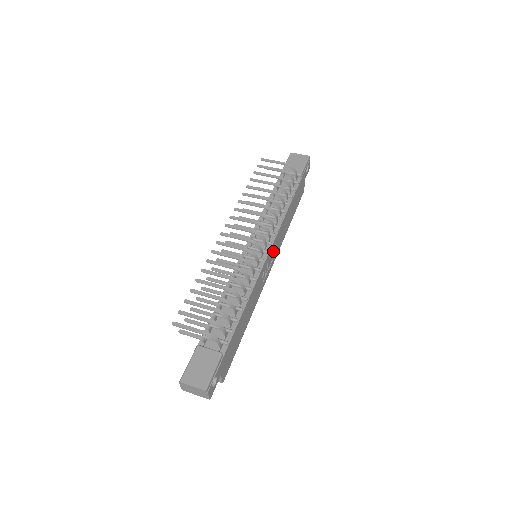
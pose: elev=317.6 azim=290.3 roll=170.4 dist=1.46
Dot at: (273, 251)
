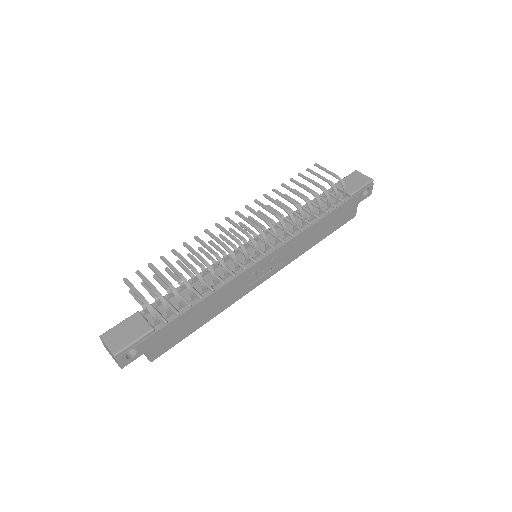
Dot at: (277, 258)
